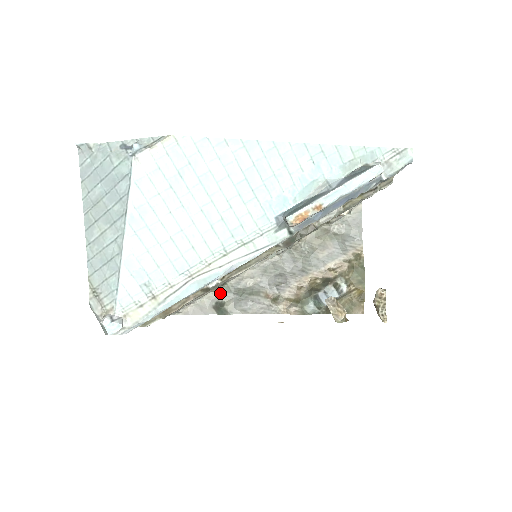
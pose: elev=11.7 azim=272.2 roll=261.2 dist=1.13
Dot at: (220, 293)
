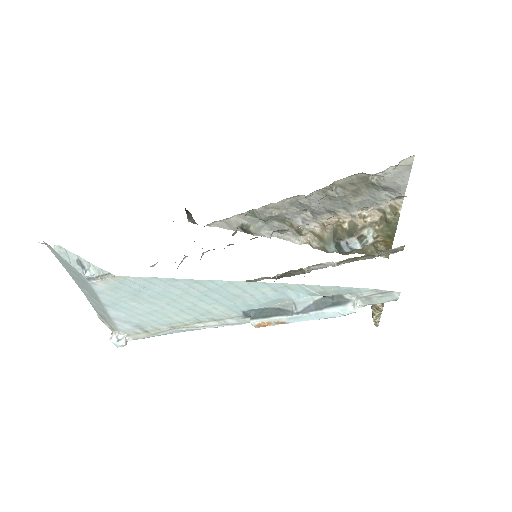
Dot at: (246, 216)
